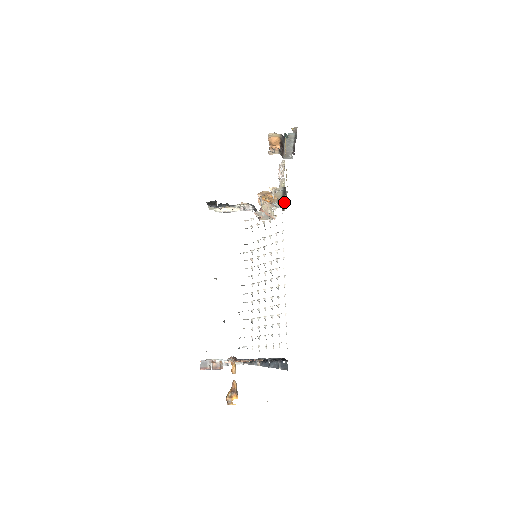
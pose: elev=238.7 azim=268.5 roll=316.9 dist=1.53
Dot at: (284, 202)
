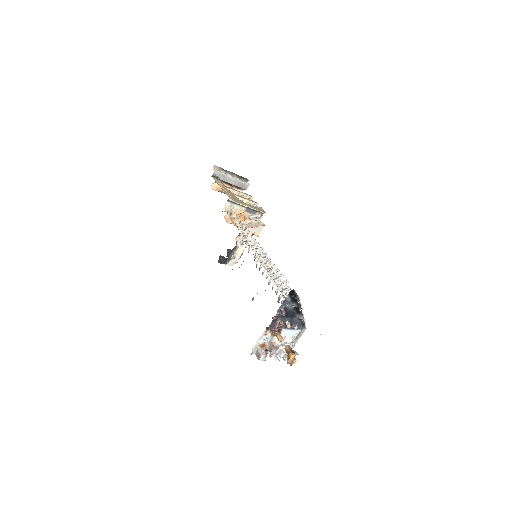
Dot at: (250, 208)
